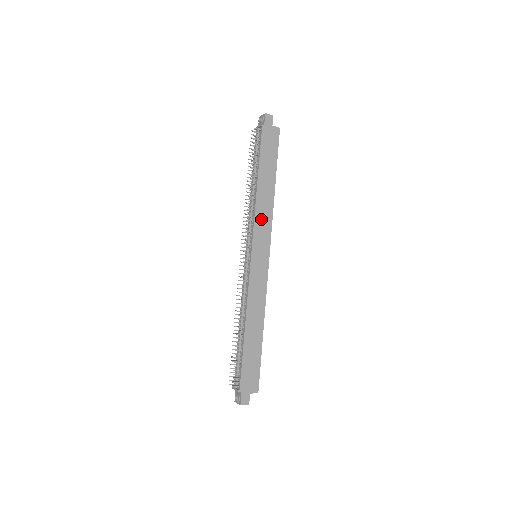
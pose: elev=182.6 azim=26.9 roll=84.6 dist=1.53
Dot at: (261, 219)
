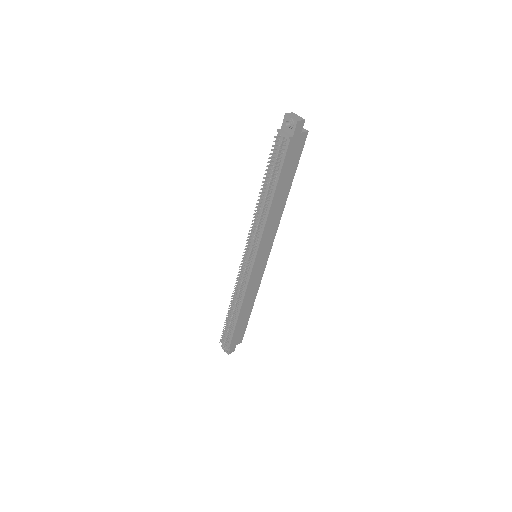
Dot at: (269, 231)
